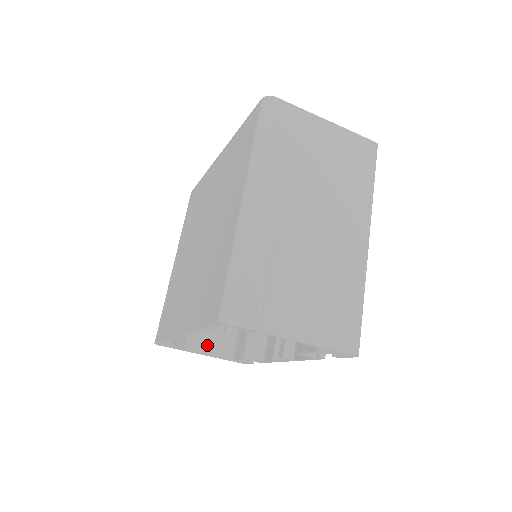
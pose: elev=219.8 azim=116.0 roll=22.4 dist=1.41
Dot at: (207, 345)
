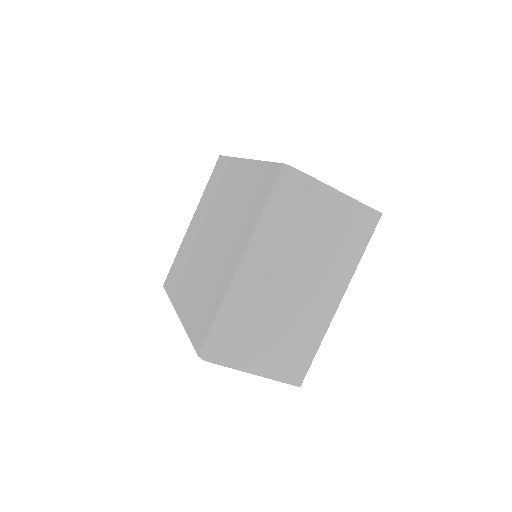
Dot at: occluded
